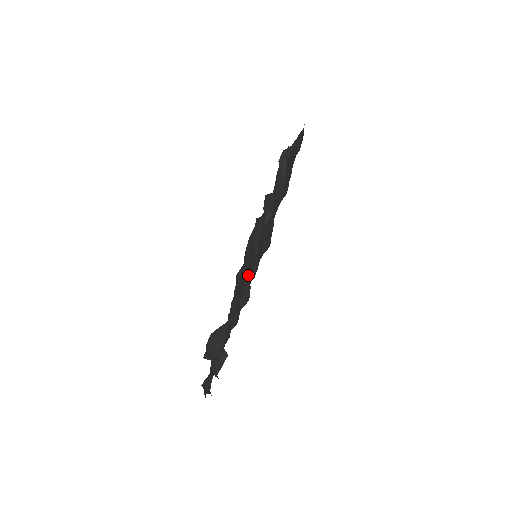
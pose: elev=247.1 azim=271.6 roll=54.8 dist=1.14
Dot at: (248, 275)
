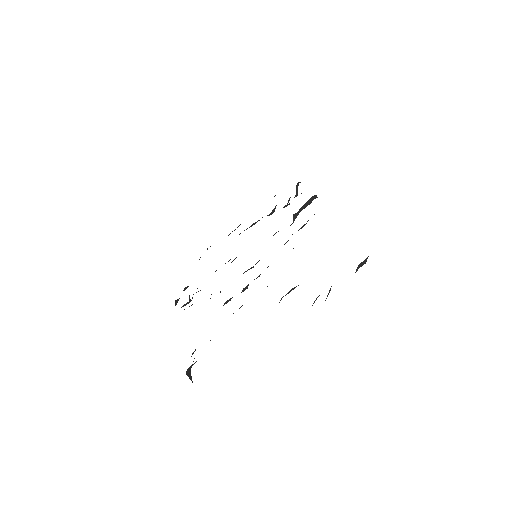
Dot at: occluded
